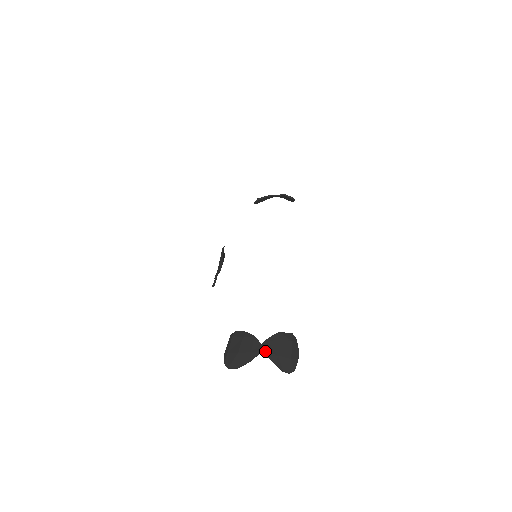
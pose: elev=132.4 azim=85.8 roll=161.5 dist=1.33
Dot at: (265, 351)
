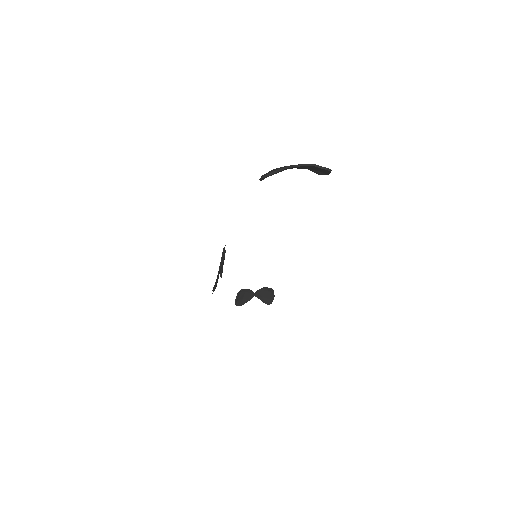
Dot at: (299, 164)
